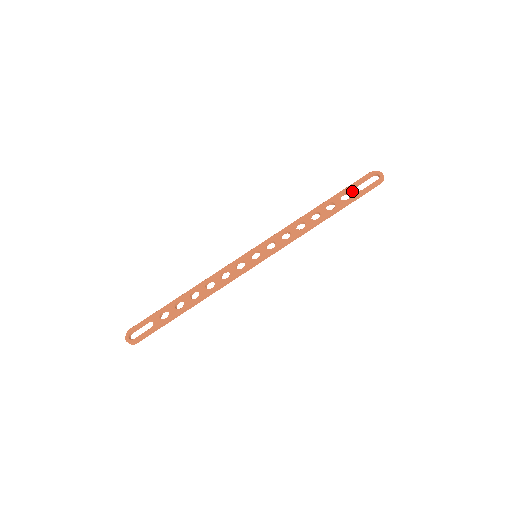
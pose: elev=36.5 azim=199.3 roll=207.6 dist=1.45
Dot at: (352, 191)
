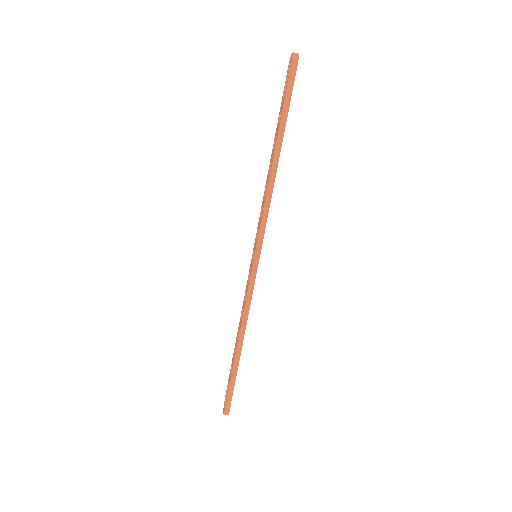
Dot at: (281, 105)
